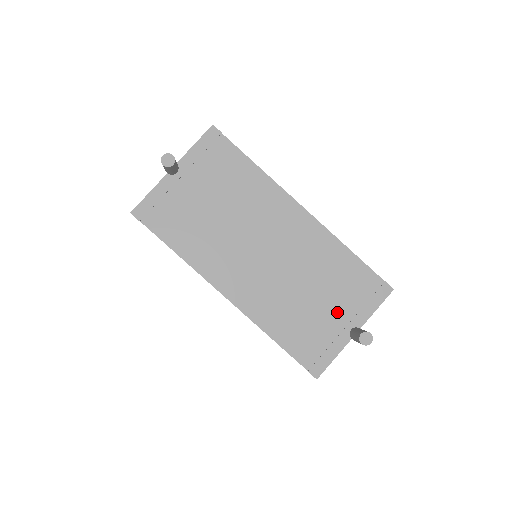
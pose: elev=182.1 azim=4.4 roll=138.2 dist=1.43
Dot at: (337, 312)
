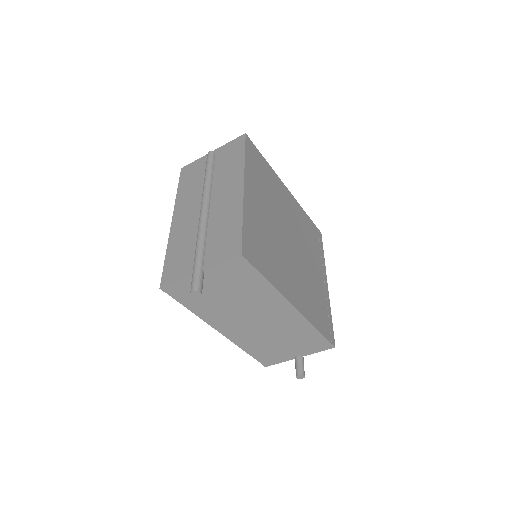
Dot at: (292, 349)
